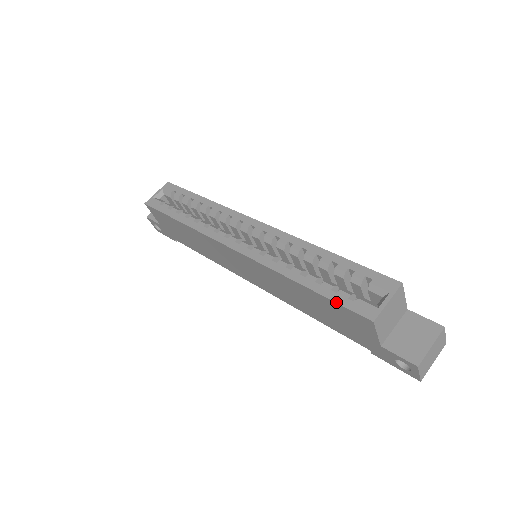
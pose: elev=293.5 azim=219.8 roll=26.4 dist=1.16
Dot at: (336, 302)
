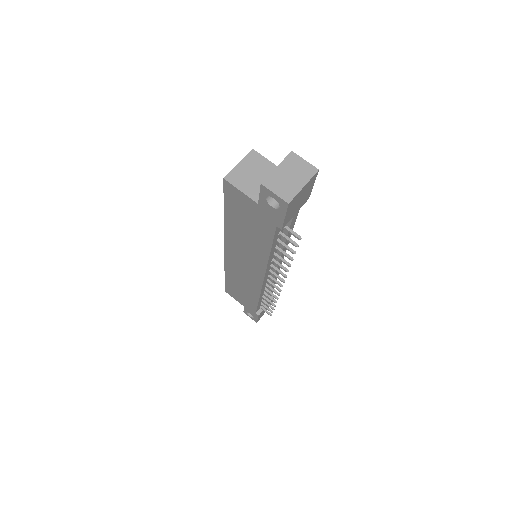
Dot at: occluded
